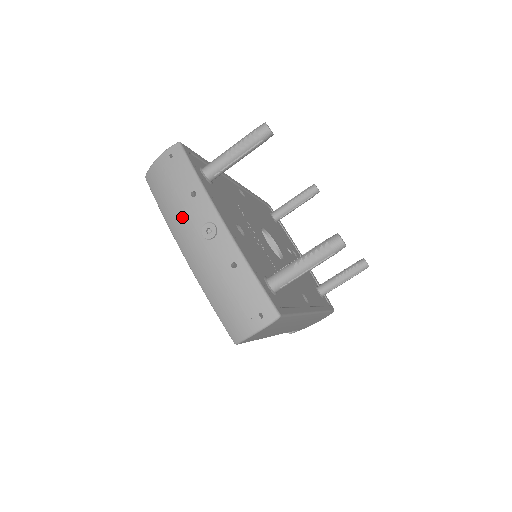
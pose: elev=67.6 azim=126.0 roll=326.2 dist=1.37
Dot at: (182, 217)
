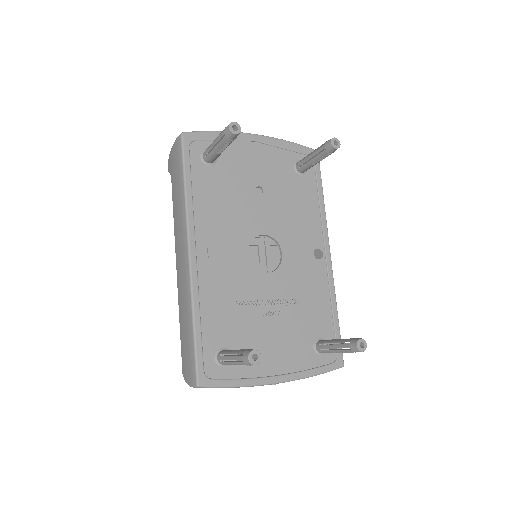
Dot at: occluded
